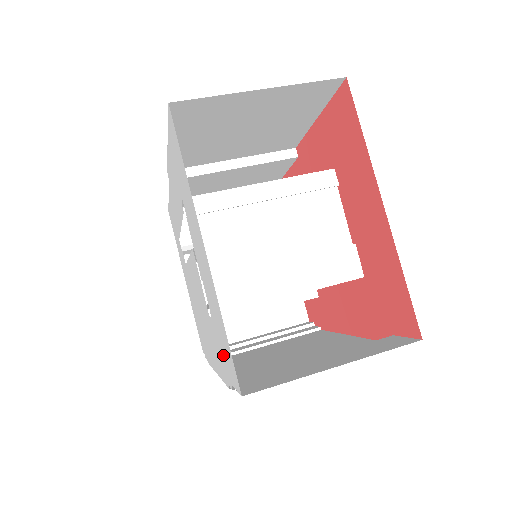
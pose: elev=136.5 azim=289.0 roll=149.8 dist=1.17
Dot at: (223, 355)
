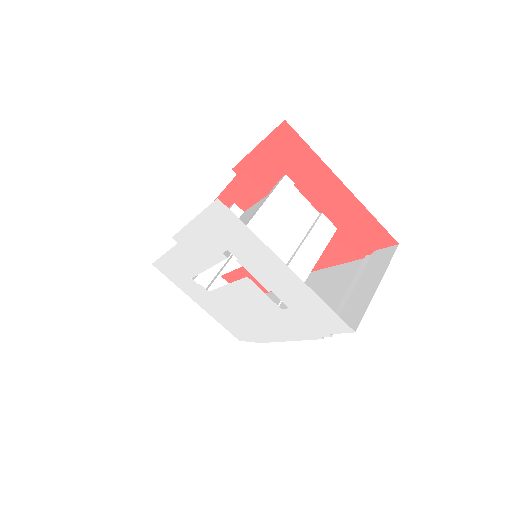
Dot at: (315, 323)
